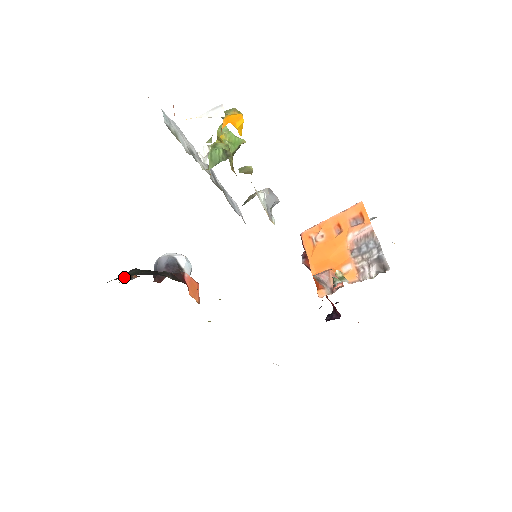
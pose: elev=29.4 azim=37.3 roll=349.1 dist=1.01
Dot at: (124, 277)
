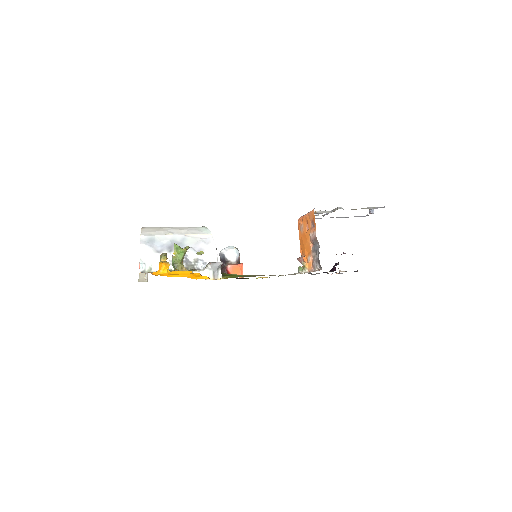
Dot at: occluded
